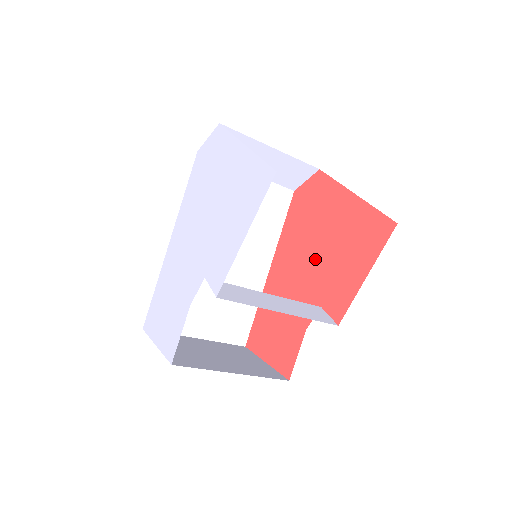
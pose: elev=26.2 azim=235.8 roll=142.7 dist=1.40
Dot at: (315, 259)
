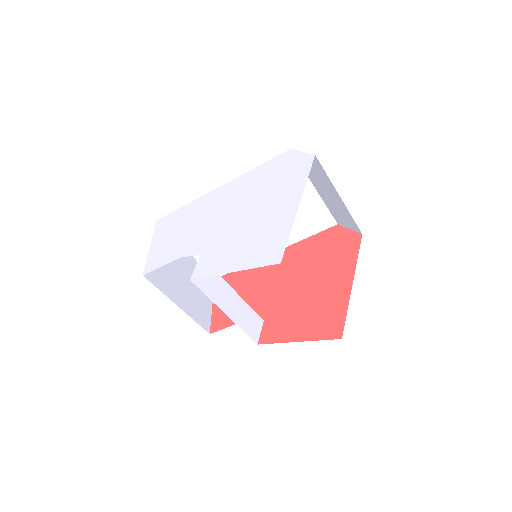
Dot at: (294, 288)
